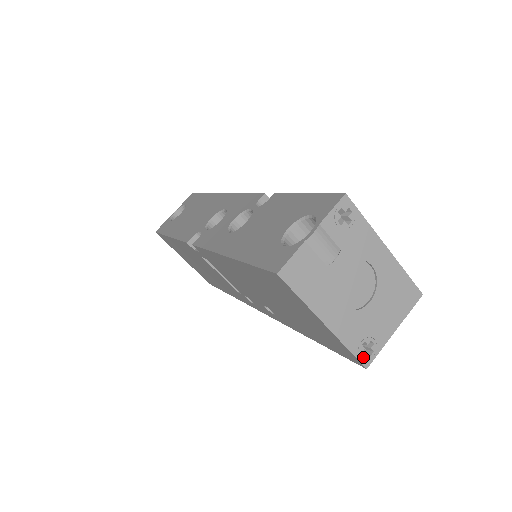
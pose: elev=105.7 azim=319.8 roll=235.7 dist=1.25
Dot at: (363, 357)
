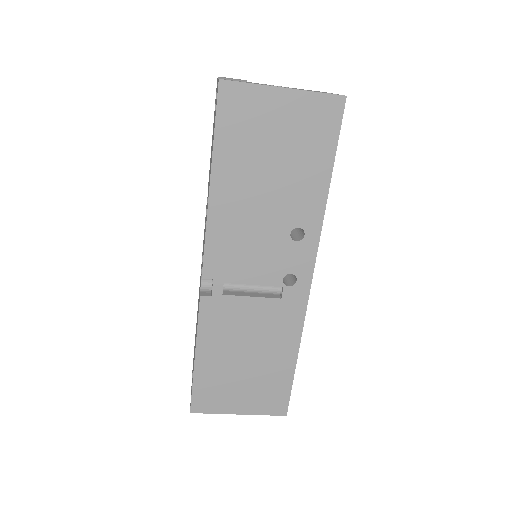
Dot at: (334, 94)
